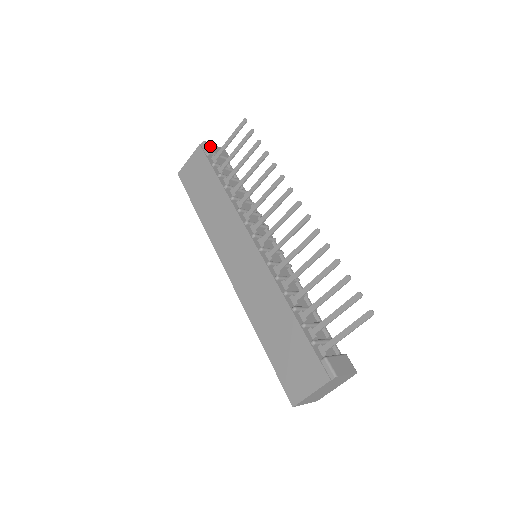
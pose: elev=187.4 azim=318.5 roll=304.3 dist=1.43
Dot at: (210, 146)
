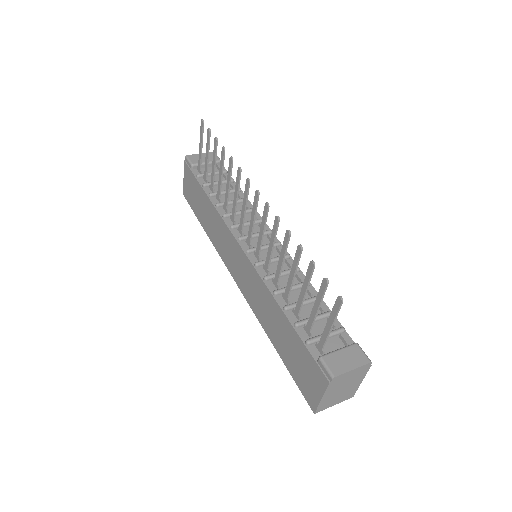
Dot at: (193, 158)
